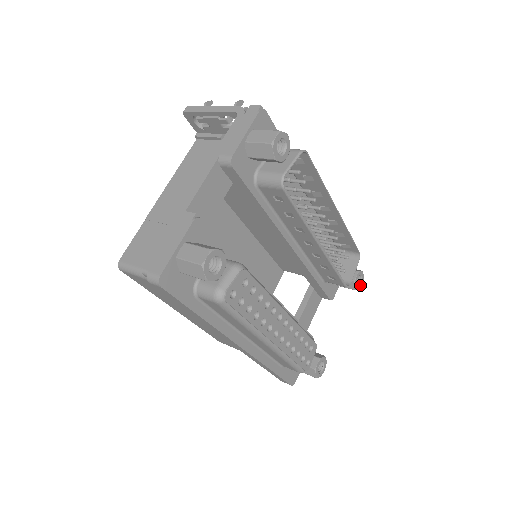
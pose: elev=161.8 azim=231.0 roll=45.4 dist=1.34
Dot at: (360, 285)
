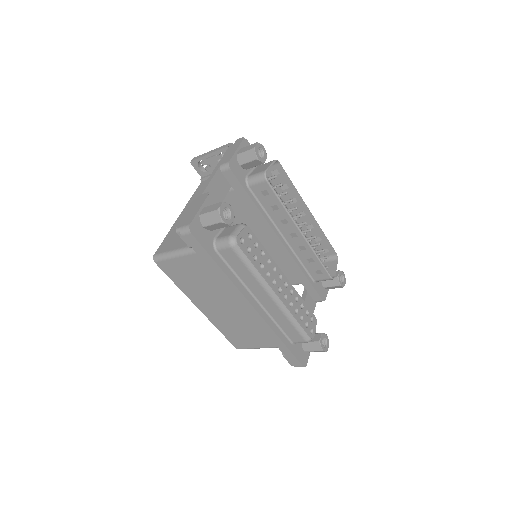
Dot at: (344, 283)
